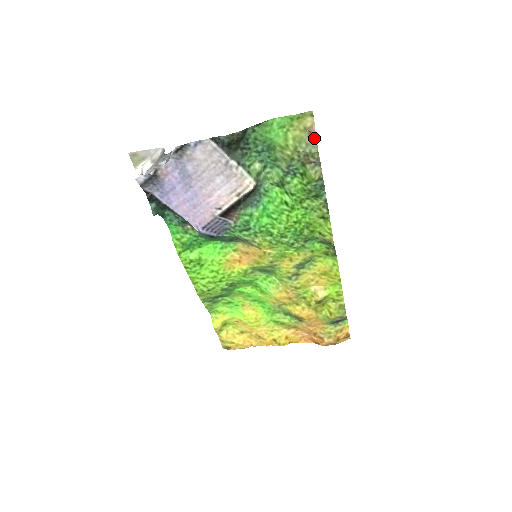
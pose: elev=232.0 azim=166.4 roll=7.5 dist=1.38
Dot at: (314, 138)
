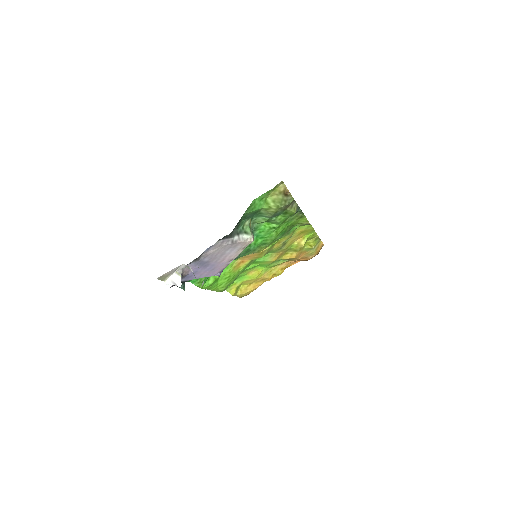
Dot at: (289, 194)
